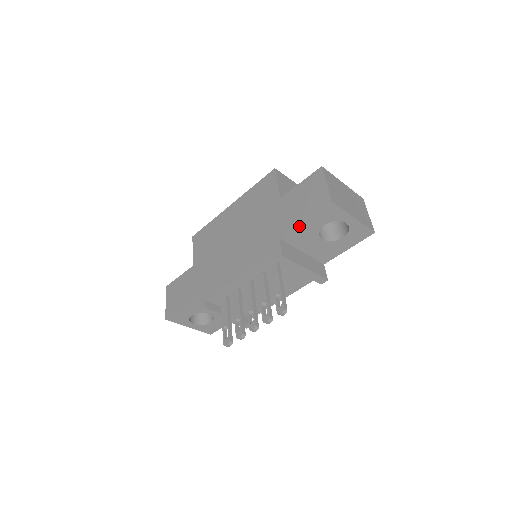
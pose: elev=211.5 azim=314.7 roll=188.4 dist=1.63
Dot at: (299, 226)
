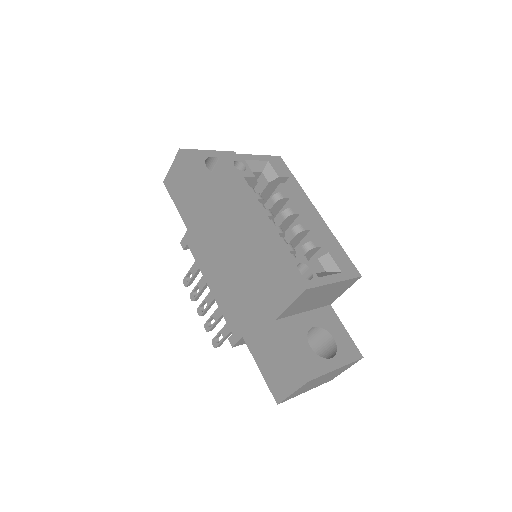
Dot at: (257, 360)
